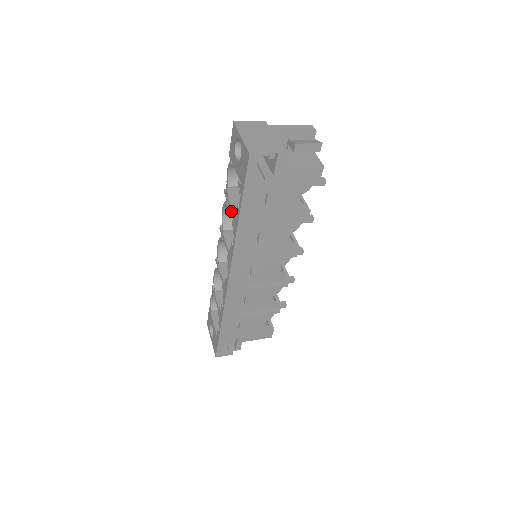
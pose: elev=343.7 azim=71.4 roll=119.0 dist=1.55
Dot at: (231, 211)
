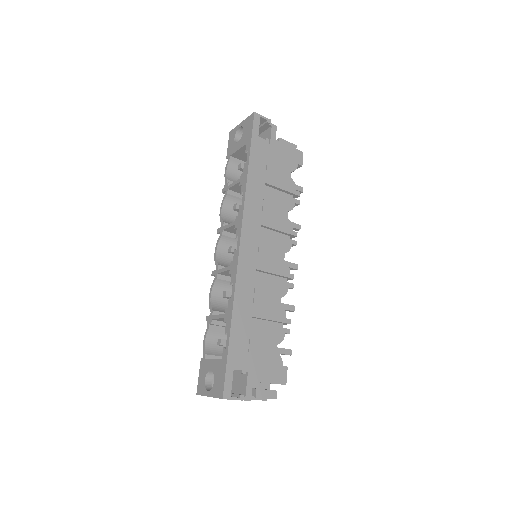
Dot at: (235, 184)
